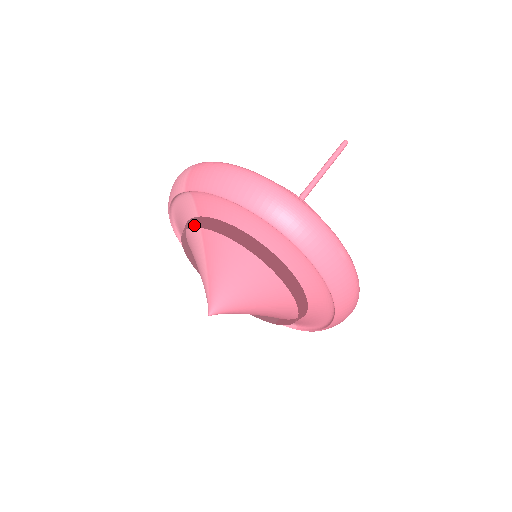
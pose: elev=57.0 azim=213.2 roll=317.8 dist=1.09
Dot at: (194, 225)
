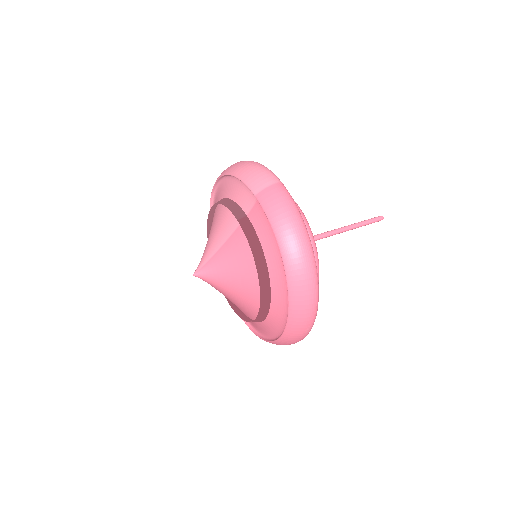
Dot at: (239, 219)
